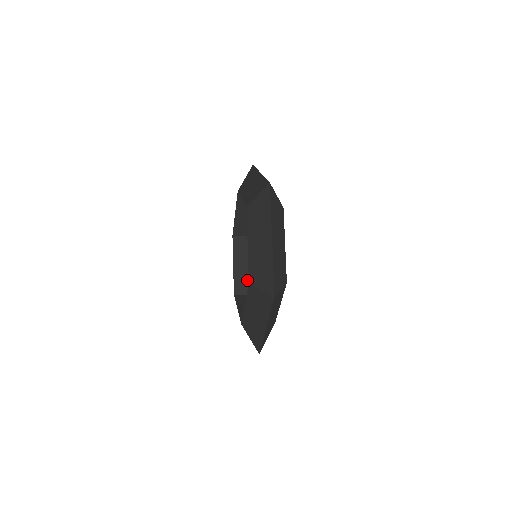
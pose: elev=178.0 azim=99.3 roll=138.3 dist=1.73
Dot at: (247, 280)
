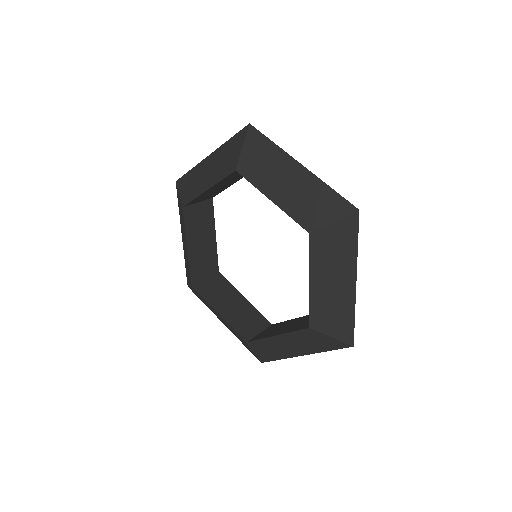
Dot at: (245, 320)
